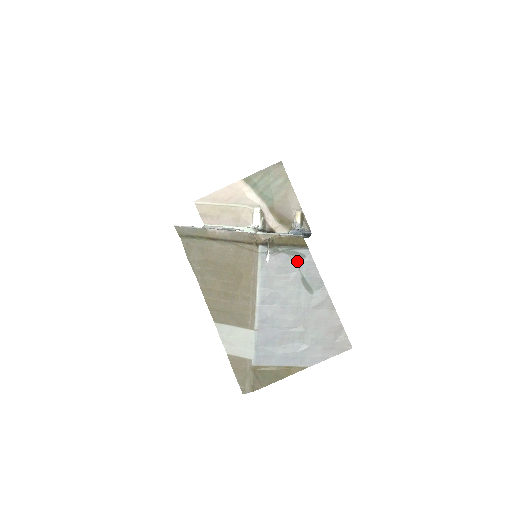
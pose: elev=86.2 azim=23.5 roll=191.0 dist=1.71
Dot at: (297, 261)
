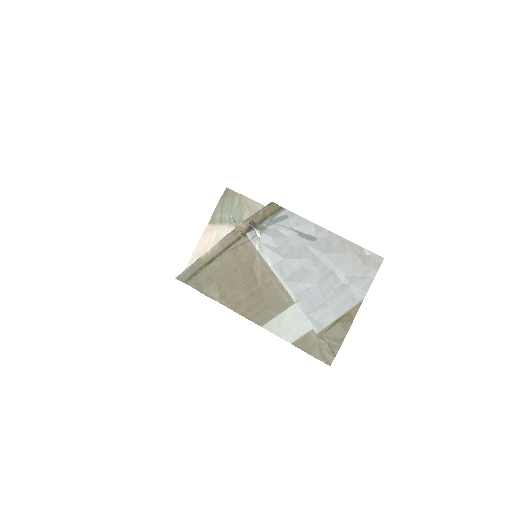
Dot at: (284, 224)
